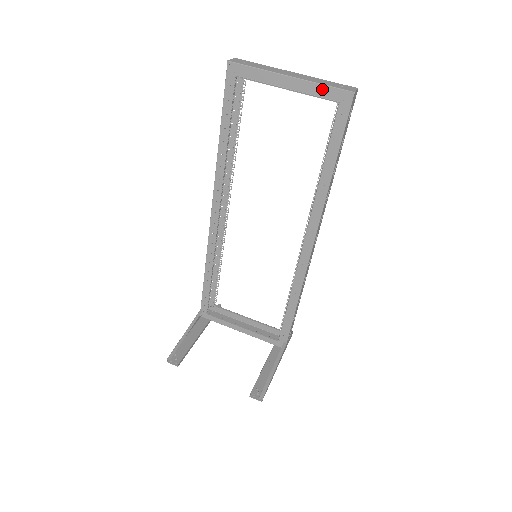
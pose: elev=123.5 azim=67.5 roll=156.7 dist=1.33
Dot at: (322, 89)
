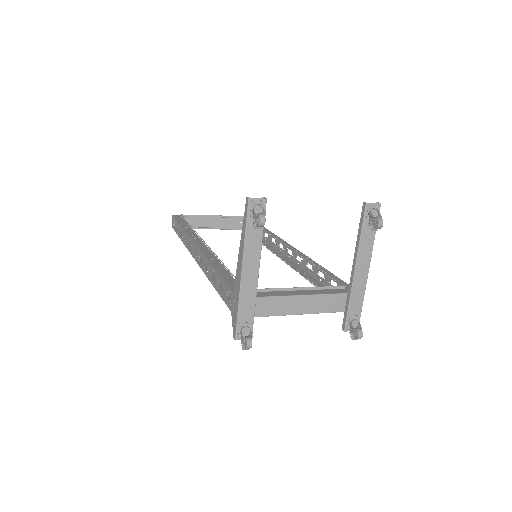
Dot at: (233, 217)
